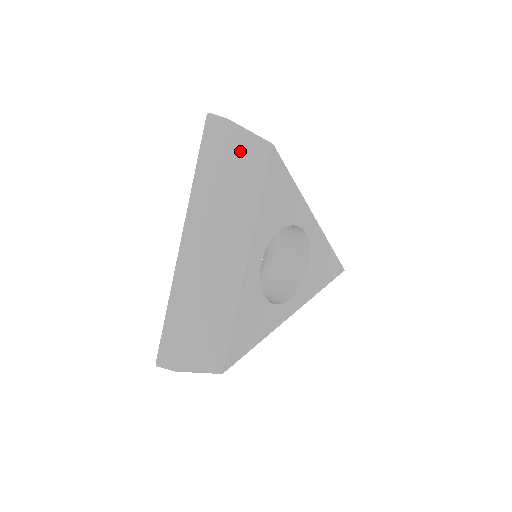
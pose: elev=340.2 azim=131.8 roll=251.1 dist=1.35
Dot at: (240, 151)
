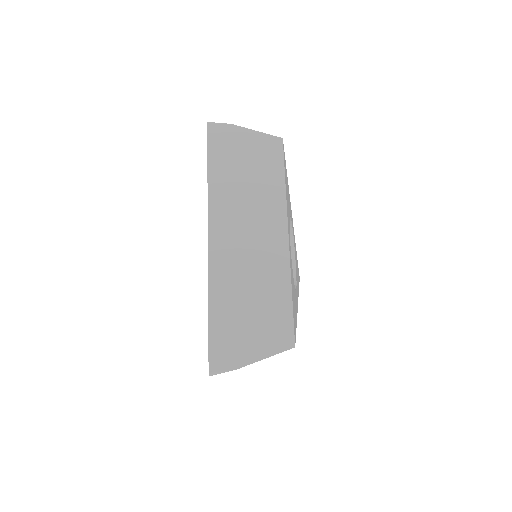
Dot at: (252, 147)
